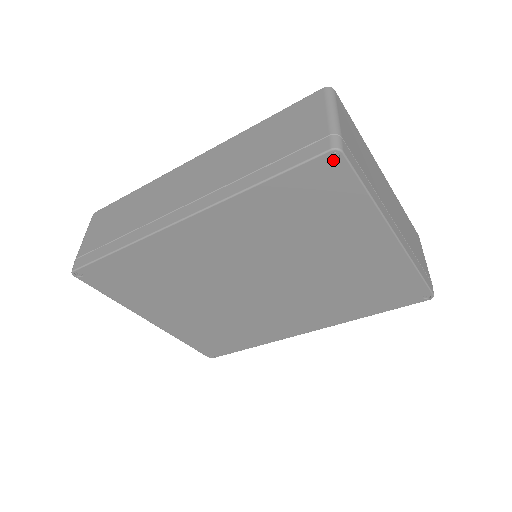
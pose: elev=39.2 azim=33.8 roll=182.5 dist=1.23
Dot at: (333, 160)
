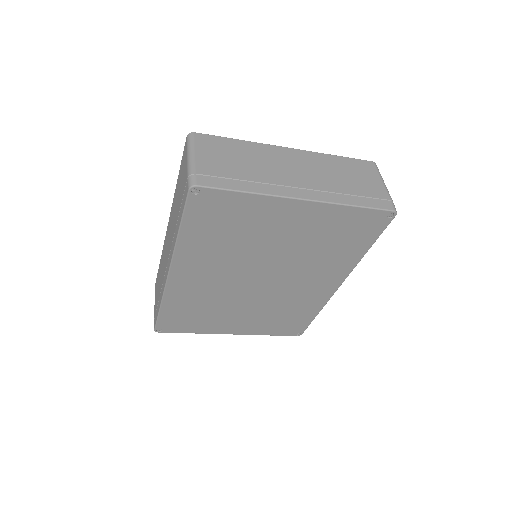
Dot at: (198, 193)
